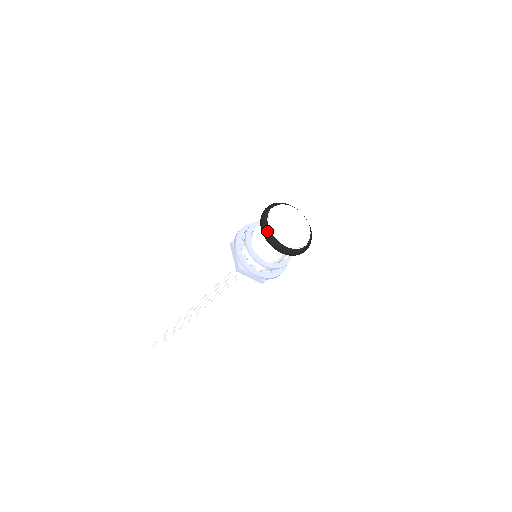
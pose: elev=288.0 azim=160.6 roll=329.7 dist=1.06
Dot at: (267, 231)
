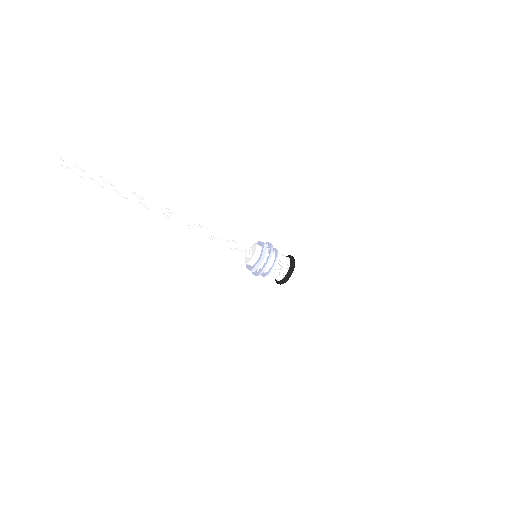
Dot at: occluded
